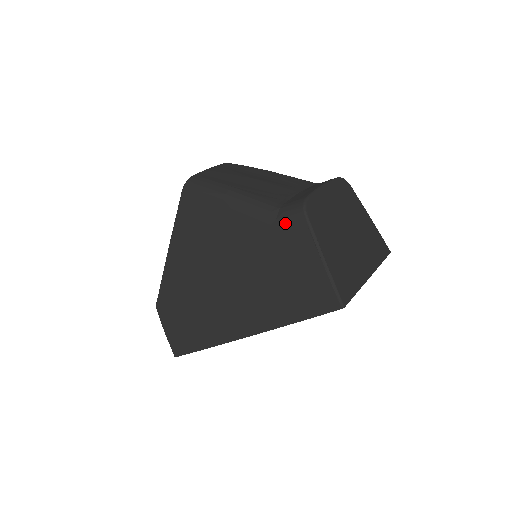
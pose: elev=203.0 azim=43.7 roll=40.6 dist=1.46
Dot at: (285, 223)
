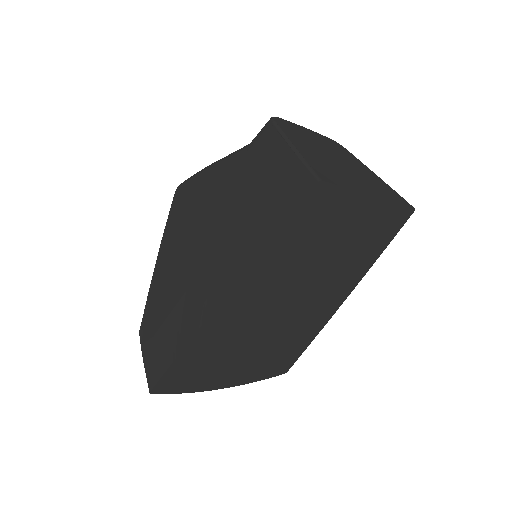
Dot at: (255, 142)
